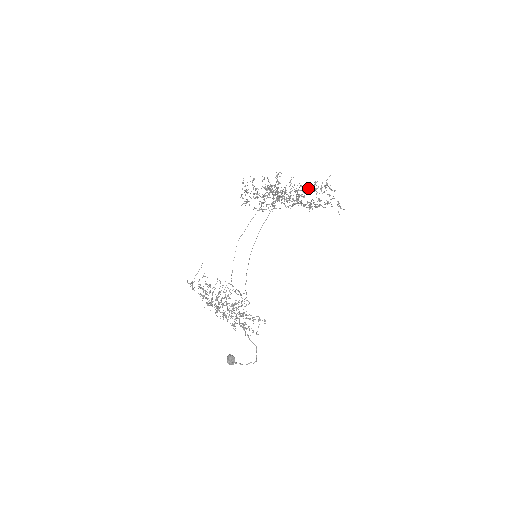
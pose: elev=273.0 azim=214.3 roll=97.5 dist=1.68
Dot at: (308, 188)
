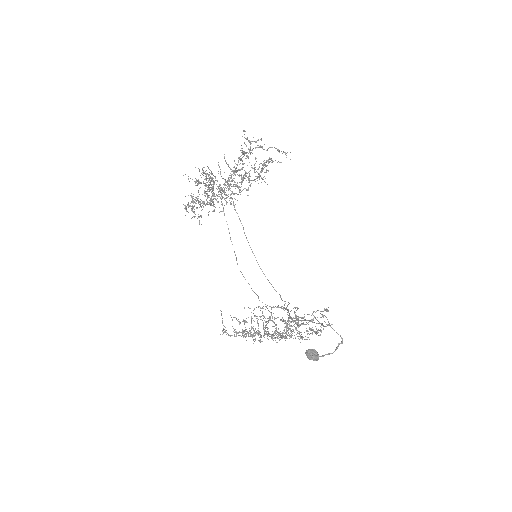
Dot at: (240, 160)
